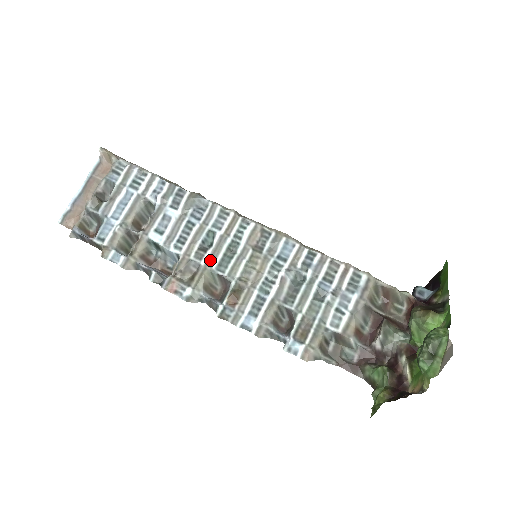
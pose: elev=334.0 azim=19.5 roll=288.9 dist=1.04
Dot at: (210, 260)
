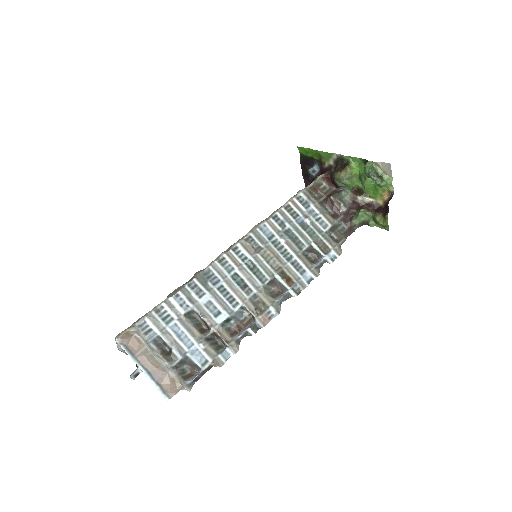
Dot at: (254, 285)
